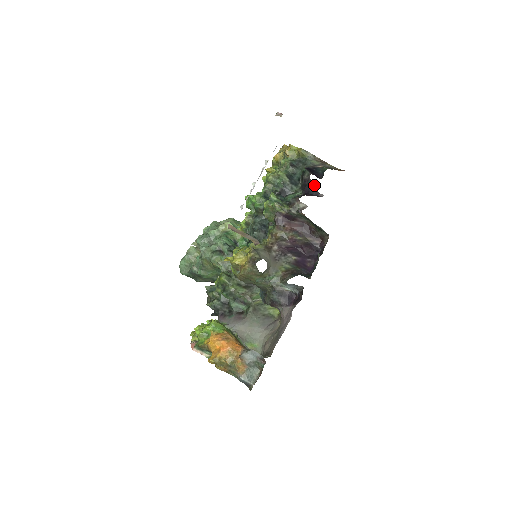
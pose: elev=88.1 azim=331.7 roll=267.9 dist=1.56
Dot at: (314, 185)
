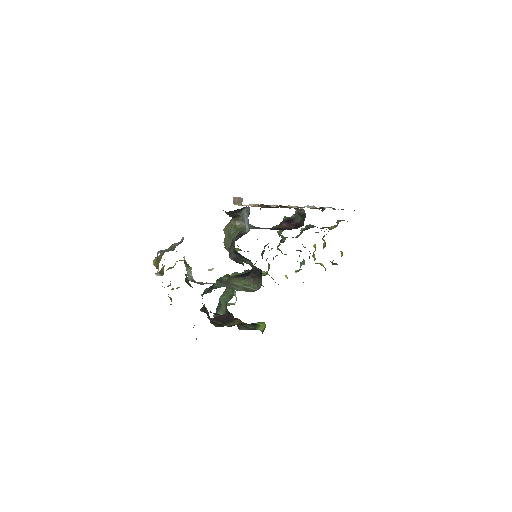
Dot at: occluded
